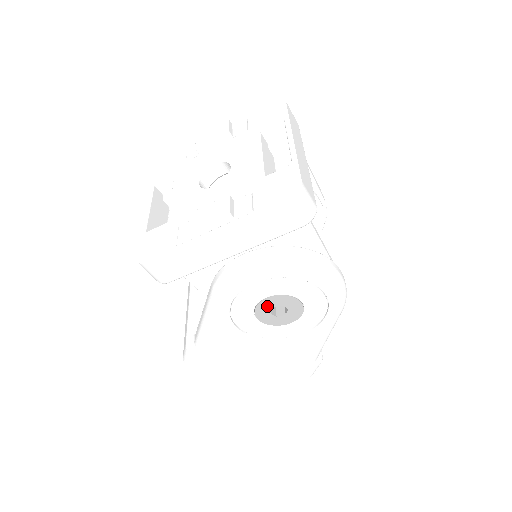
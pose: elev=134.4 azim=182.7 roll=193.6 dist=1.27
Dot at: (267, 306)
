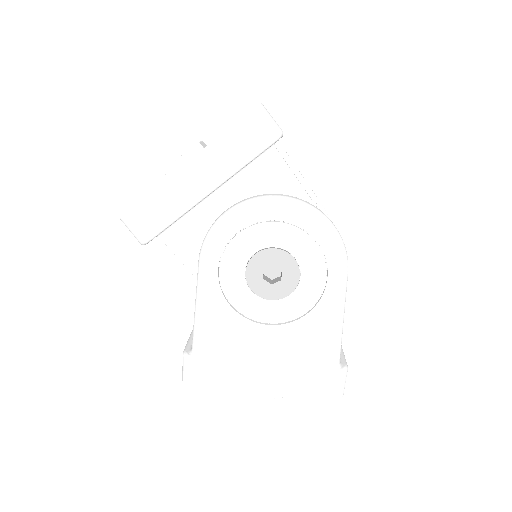
Dot at: (258, 267)
